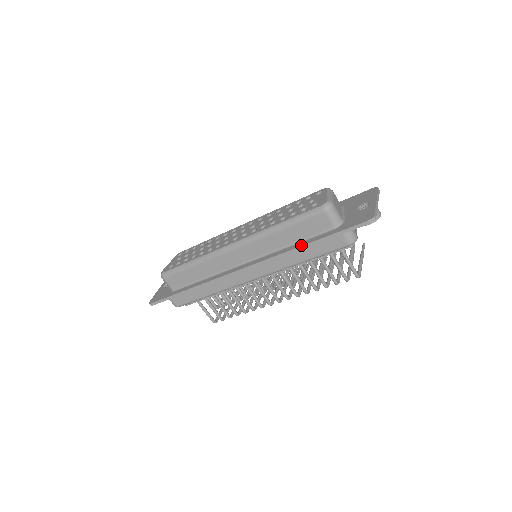
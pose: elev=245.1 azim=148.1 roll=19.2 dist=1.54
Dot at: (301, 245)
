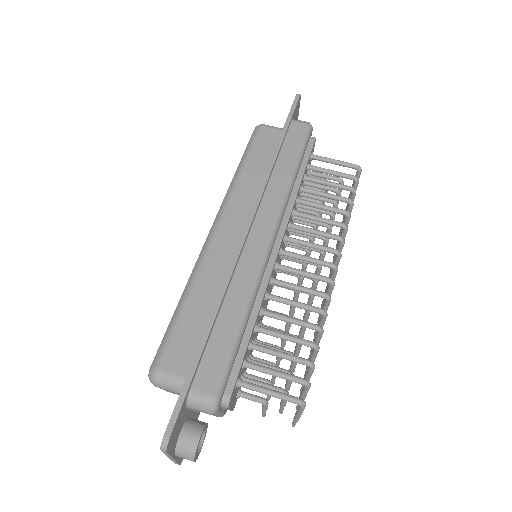
Dot at: (273, 153)
